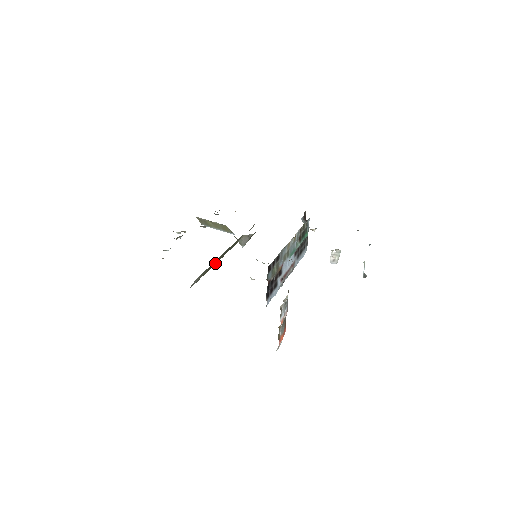
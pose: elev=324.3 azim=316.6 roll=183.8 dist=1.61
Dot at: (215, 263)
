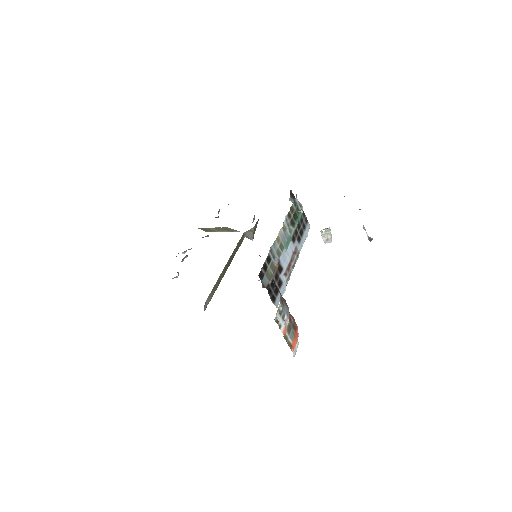
Dot at: (224, 273)
